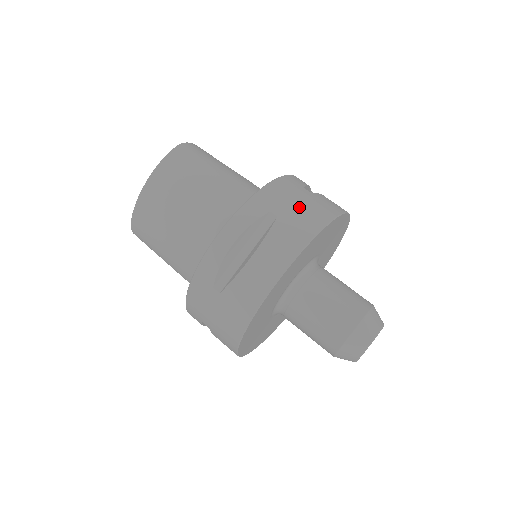
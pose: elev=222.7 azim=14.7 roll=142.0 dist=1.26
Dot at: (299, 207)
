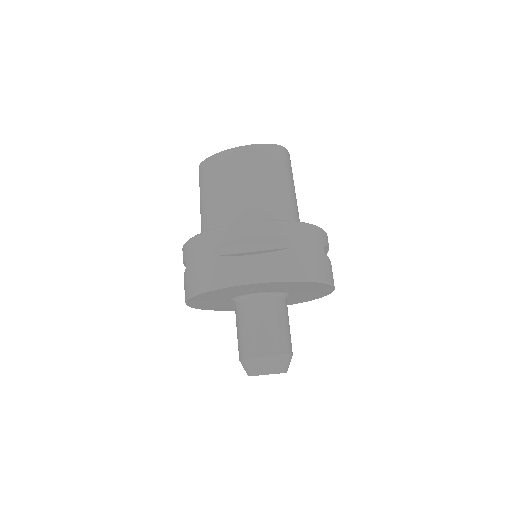
Dot at: (309, 255)
